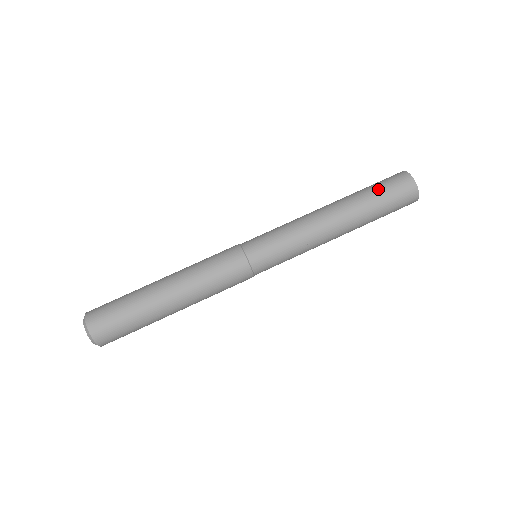
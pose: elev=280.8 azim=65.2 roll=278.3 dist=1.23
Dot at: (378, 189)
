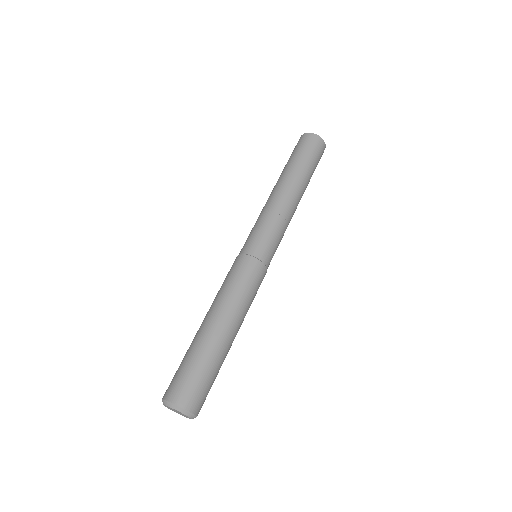
Dot at: (291, 156)
